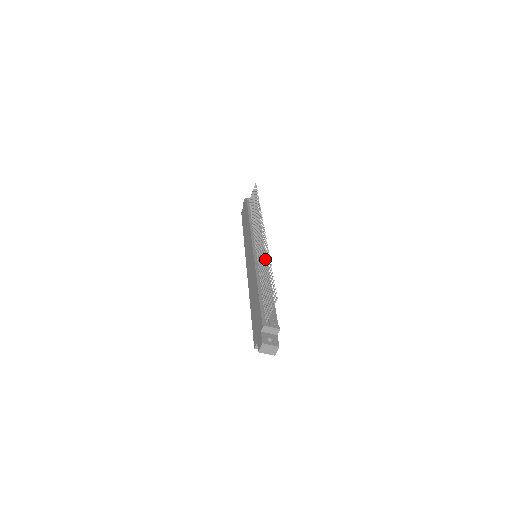
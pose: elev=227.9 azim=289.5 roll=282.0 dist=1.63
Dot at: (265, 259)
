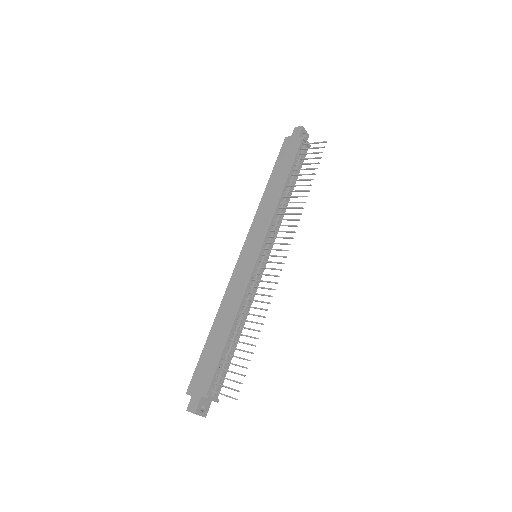
Dot at: occluded
